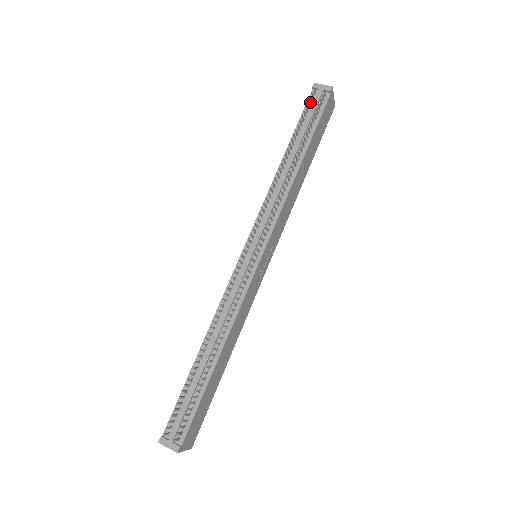
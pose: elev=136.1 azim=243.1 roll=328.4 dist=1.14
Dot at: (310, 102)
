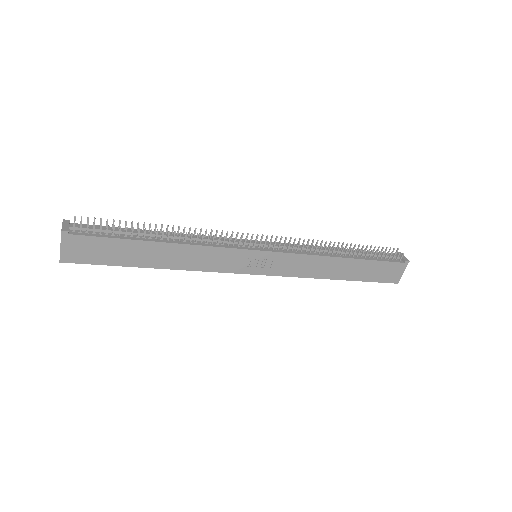
Dot at: occluded
